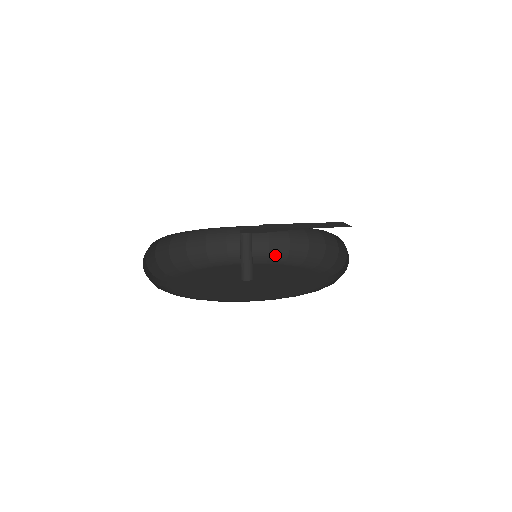
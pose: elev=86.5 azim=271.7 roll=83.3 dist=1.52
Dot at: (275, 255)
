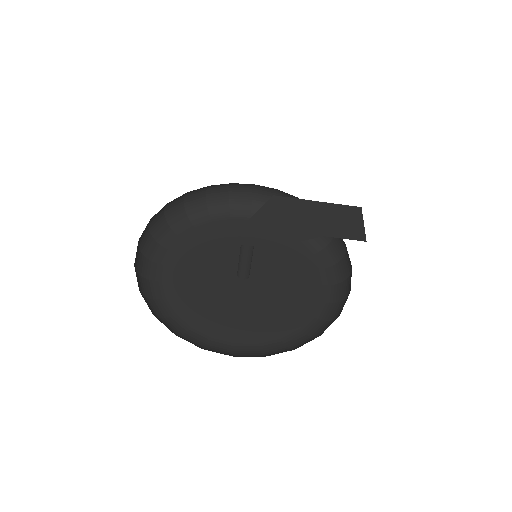
Dot at: occluded
